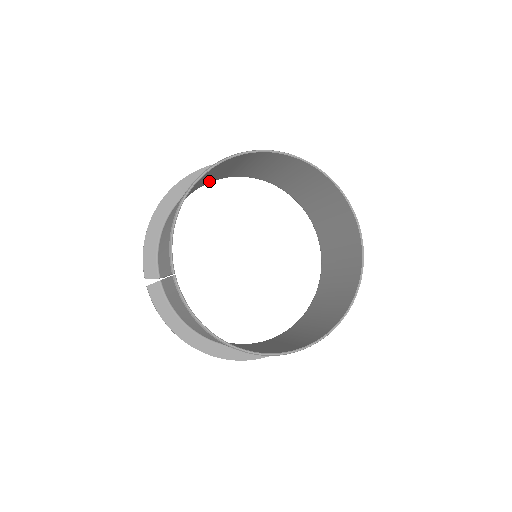
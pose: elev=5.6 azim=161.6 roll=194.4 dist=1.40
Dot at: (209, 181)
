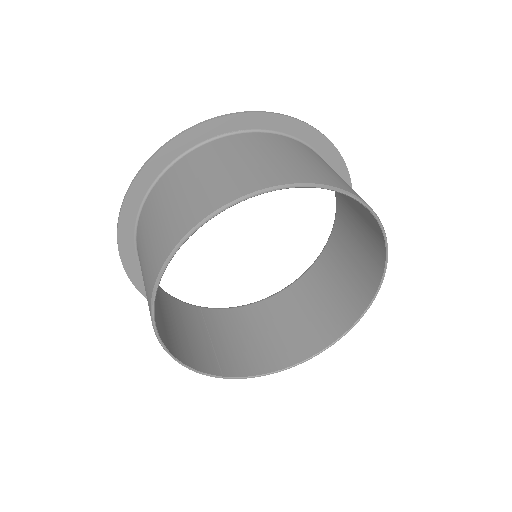
Dot at: occluded
